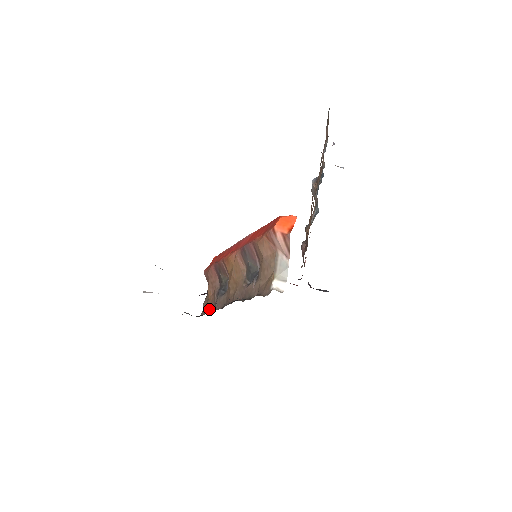
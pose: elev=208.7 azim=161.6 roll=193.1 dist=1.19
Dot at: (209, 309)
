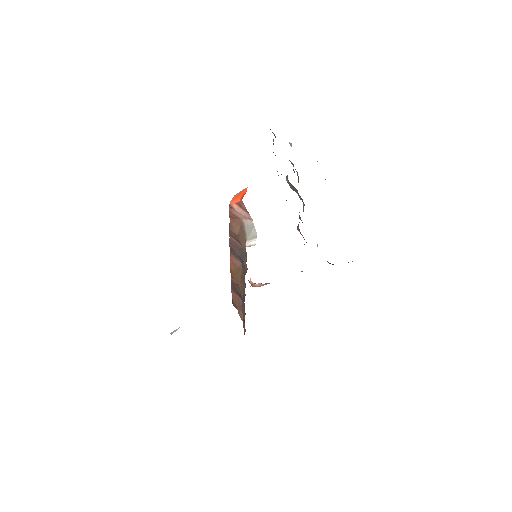
Dot at: (245, 329)
